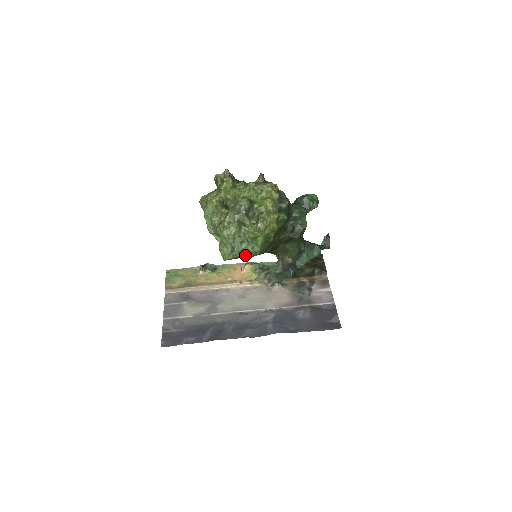
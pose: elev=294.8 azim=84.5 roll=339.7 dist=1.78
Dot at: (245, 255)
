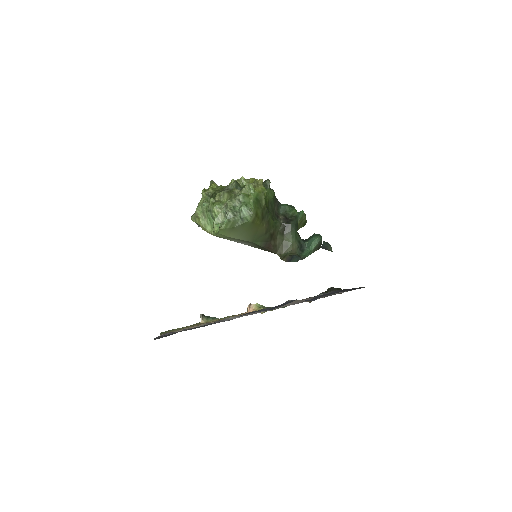
Dot at: (240, 218)
